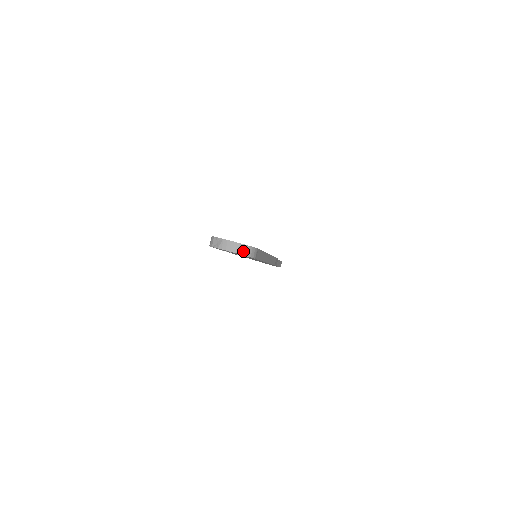
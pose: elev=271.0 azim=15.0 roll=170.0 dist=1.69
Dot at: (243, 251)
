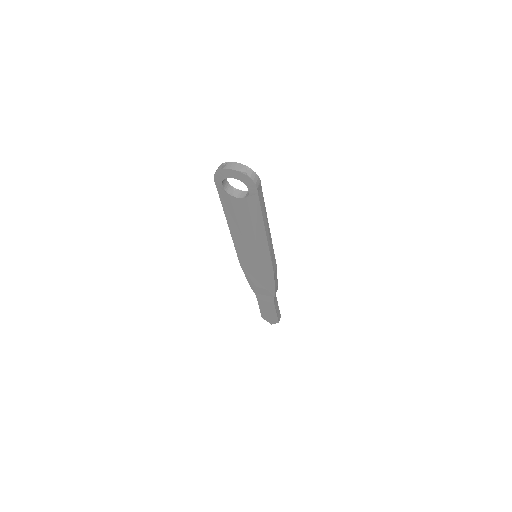
Dot at: (247, 172)
